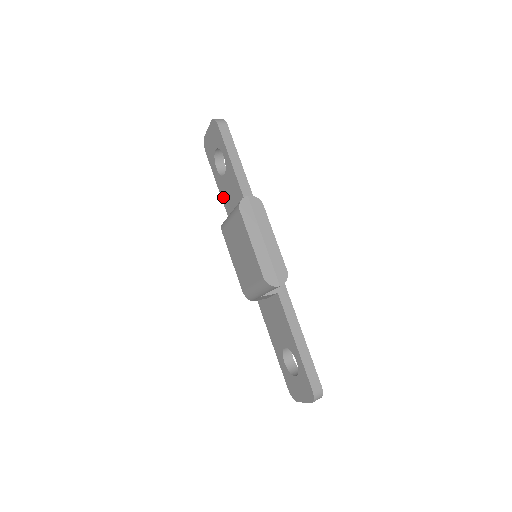
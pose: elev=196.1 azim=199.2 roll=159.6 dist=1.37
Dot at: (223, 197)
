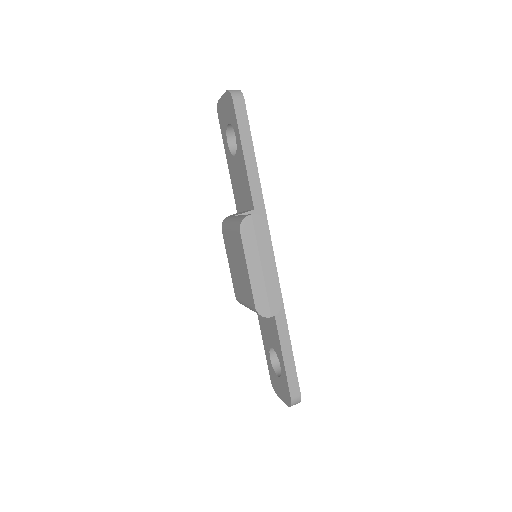
Dot at: (231, 175)
